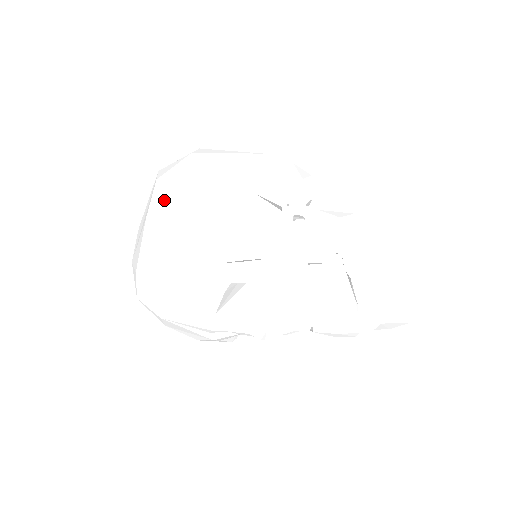
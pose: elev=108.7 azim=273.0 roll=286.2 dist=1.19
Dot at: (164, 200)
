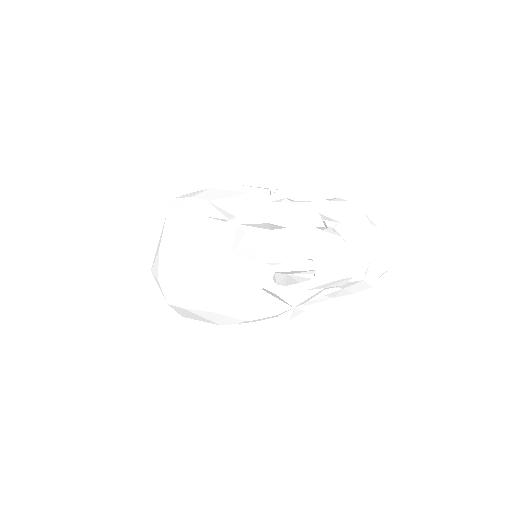
Dot at: (180, 201)
